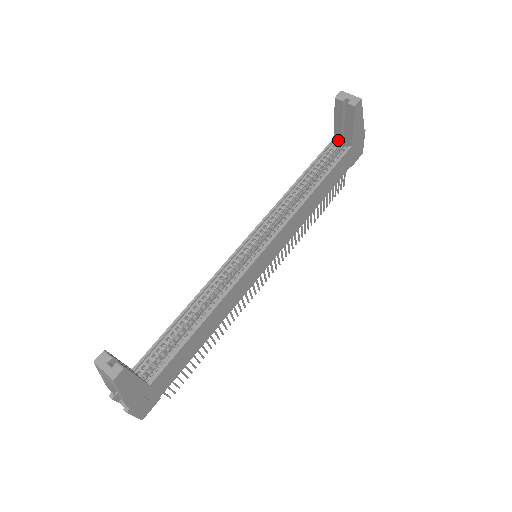
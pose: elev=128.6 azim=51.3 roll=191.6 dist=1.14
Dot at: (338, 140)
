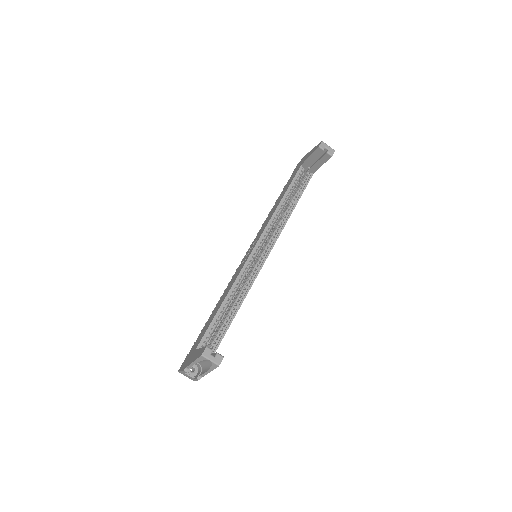
Dot at: (304, 167)
